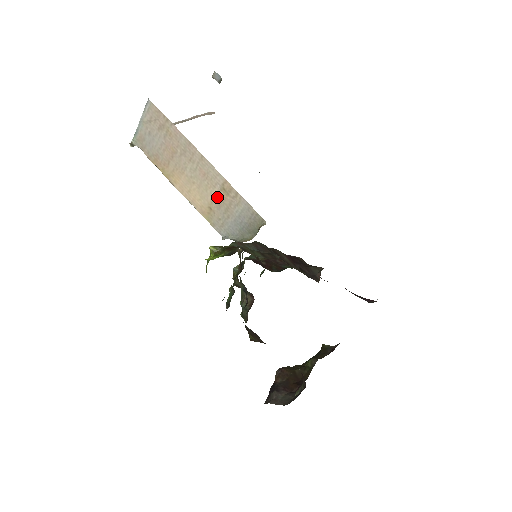
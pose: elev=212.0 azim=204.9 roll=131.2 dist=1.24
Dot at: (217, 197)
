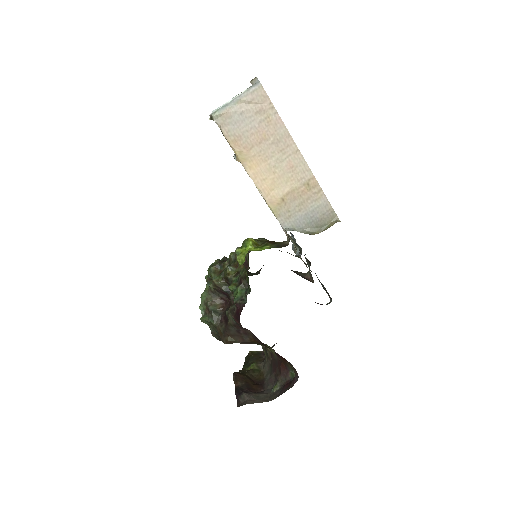
Dot at: (296, 190)
